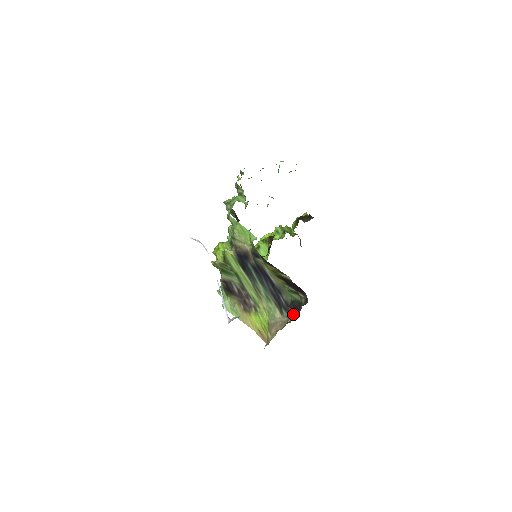
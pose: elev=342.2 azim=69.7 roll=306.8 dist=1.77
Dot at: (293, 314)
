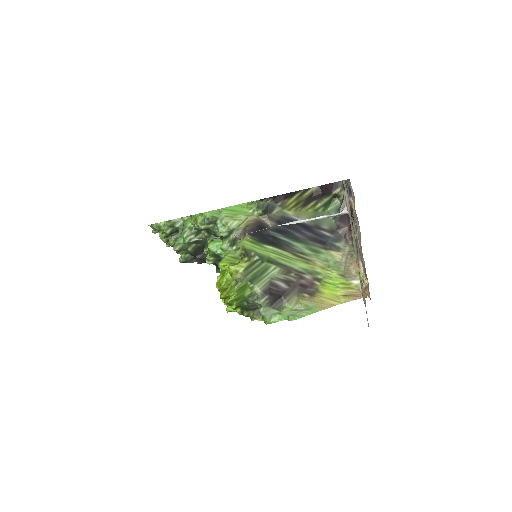
Dot at: (347, 230)
